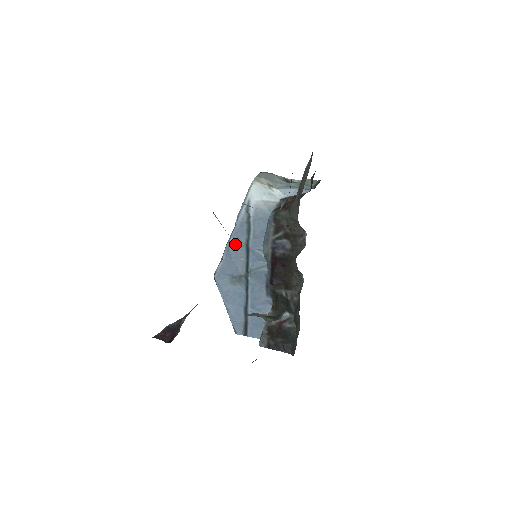
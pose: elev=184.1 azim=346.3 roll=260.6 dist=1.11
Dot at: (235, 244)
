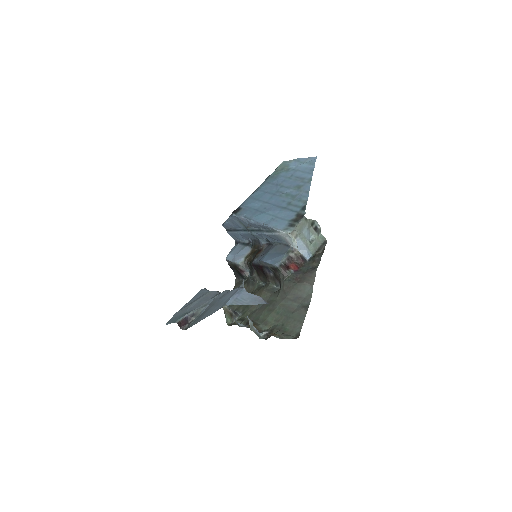
Dot at: (256, 225)
